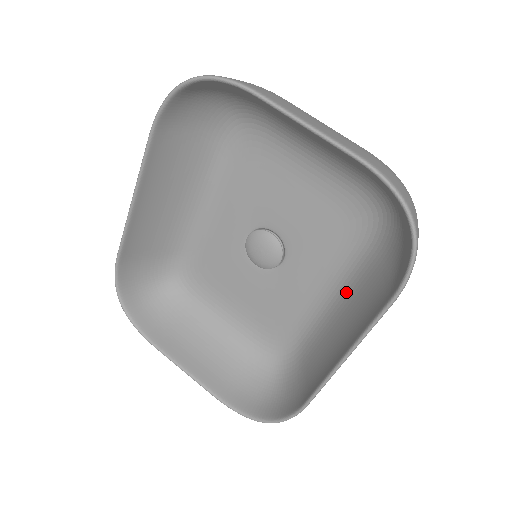
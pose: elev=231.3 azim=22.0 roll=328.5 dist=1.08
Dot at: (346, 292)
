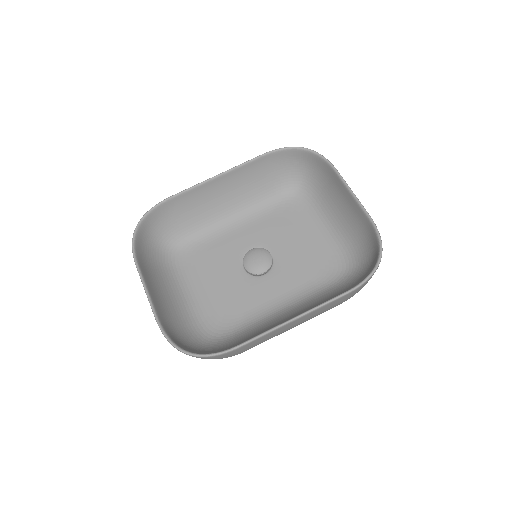
Dot at: (300, 305)
